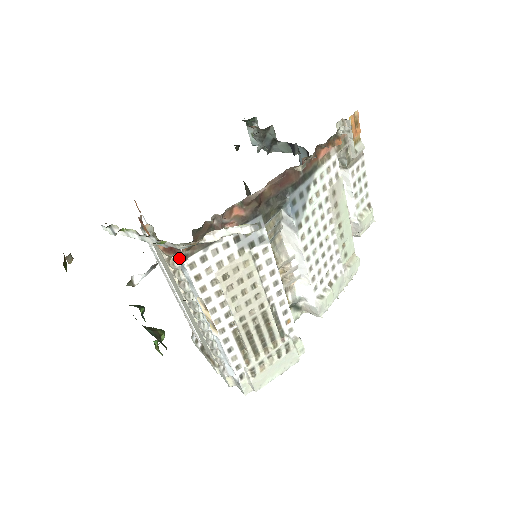
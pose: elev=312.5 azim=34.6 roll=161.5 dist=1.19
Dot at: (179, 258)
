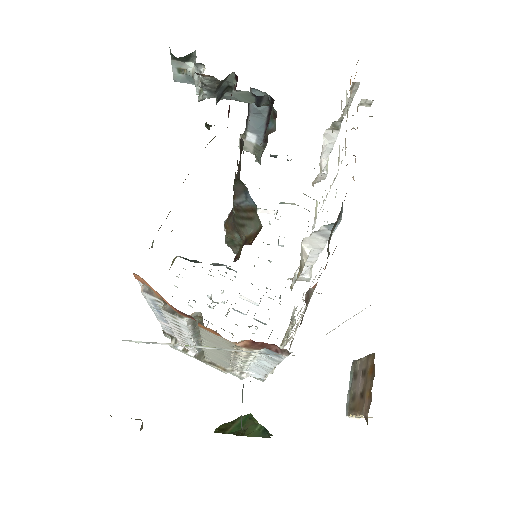
Dot at: (275, 353)
